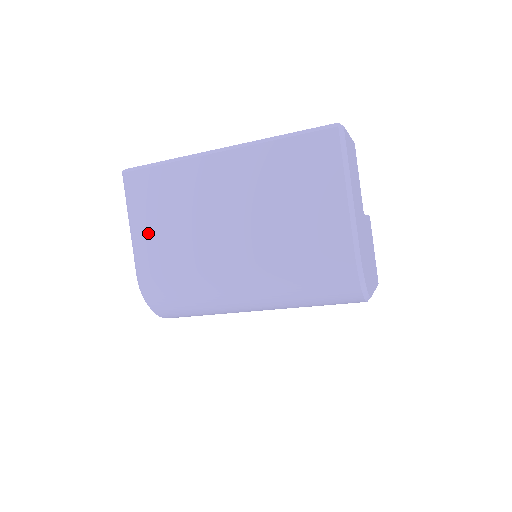
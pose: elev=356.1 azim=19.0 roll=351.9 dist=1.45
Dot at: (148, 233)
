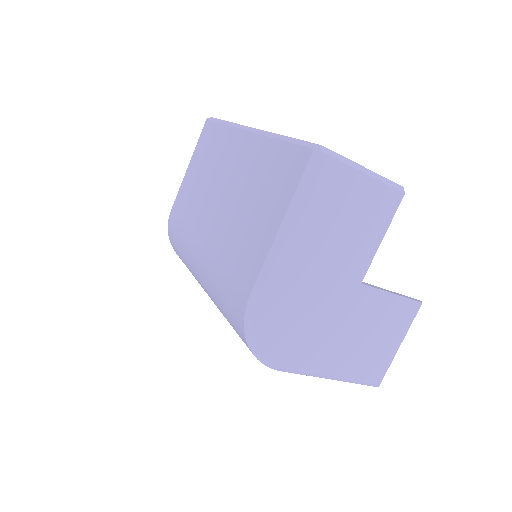
Dot at: (189, 179)
